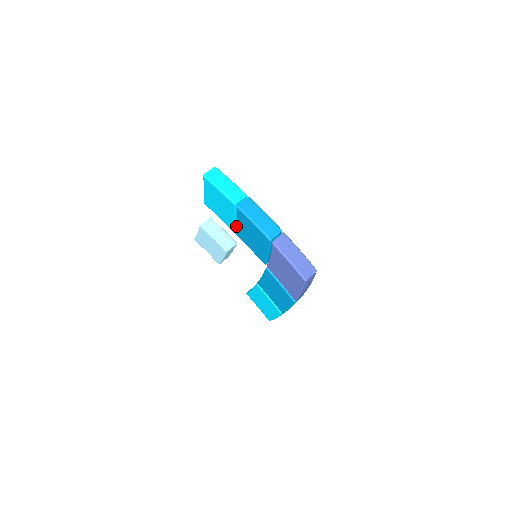
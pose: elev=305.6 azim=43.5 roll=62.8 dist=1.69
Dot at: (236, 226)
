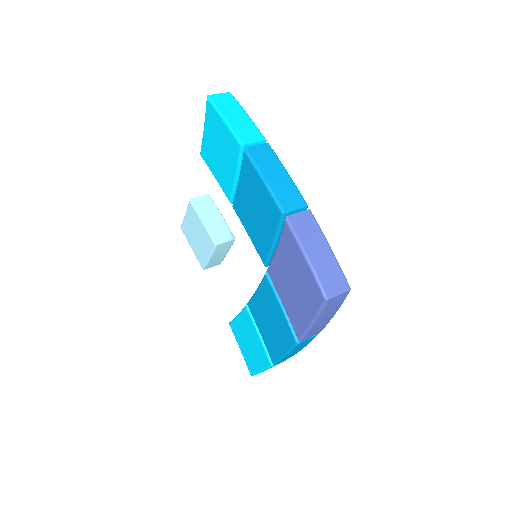
Dot at: (236, 191)
